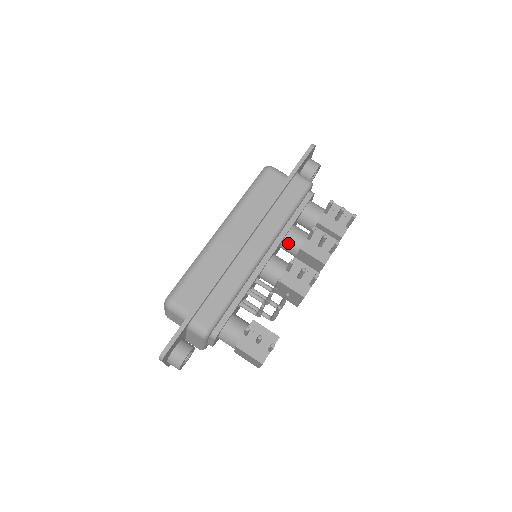
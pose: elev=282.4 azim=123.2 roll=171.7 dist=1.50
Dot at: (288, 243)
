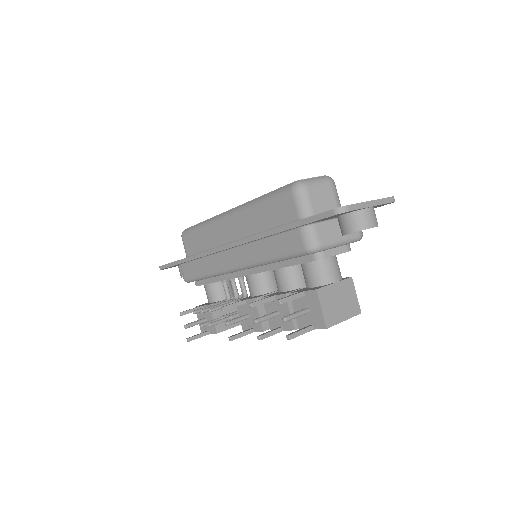
Dot at: (275, 276)
